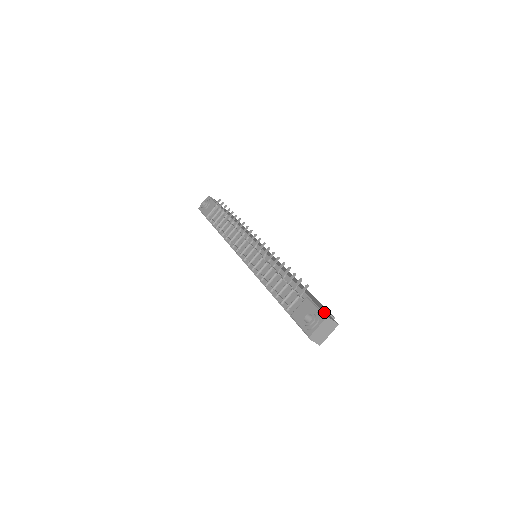
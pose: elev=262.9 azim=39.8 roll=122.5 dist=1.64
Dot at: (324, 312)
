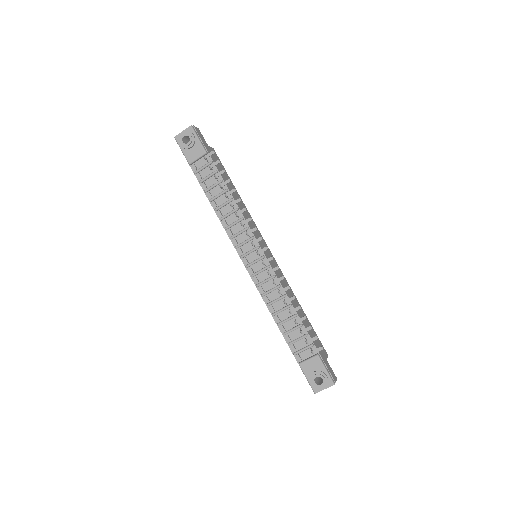
Dot at: (331, 374)
